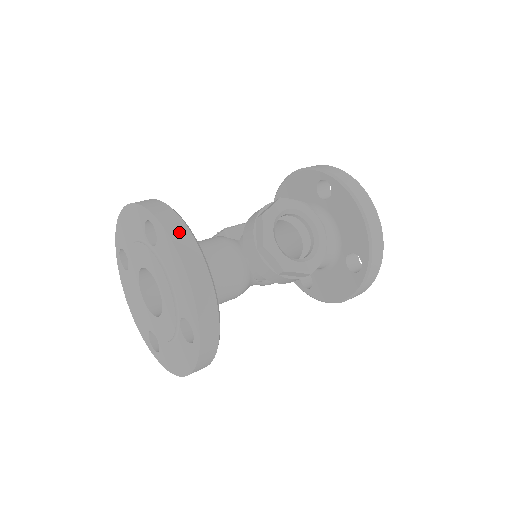
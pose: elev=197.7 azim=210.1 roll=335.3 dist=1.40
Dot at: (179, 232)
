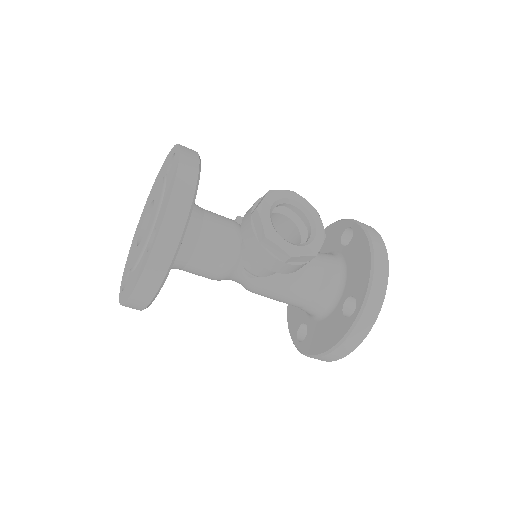
Dot at: (190, 157)
